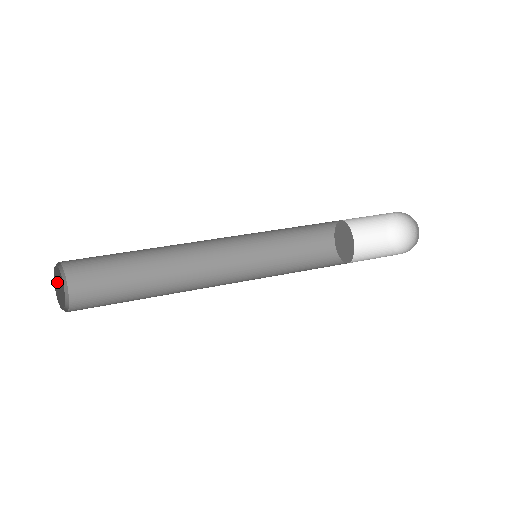
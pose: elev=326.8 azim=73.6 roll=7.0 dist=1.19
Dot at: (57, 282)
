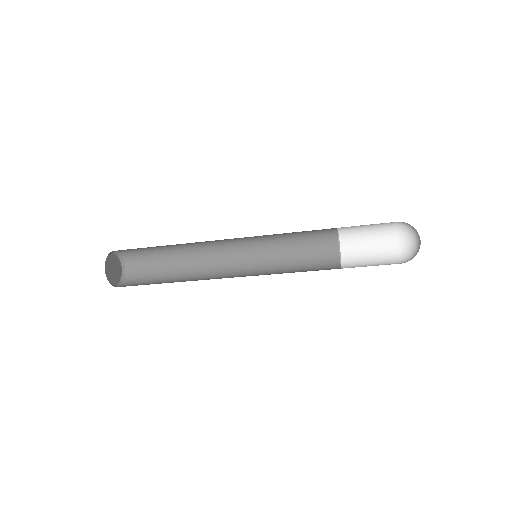
Dot at: (114, 264)
